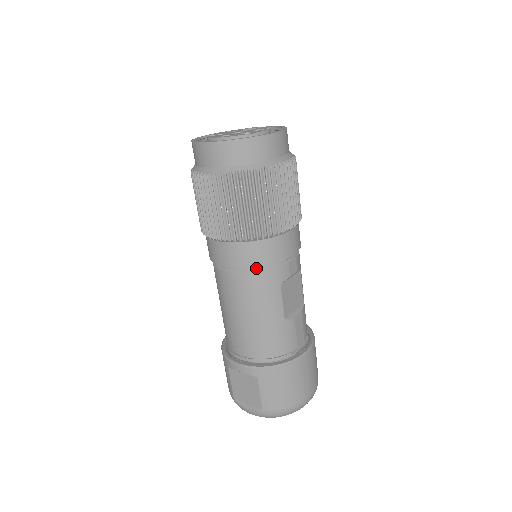
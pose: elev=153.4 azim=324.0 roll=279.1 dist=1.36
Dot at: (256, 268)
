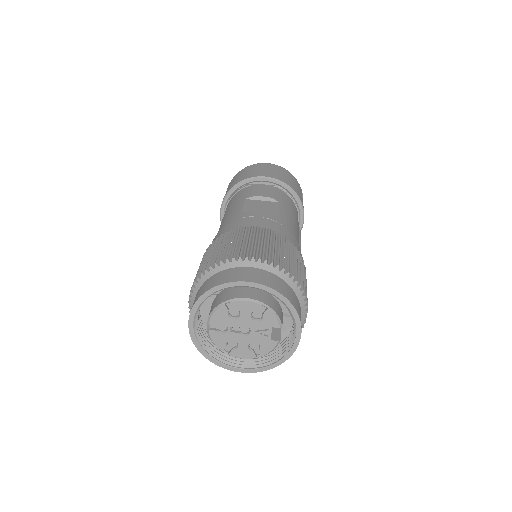
Dot at: occluded
